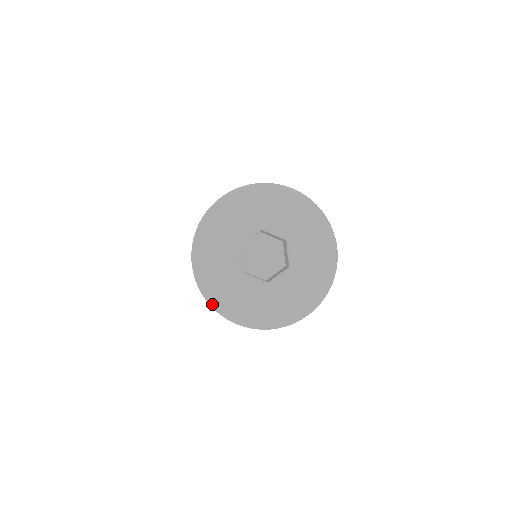
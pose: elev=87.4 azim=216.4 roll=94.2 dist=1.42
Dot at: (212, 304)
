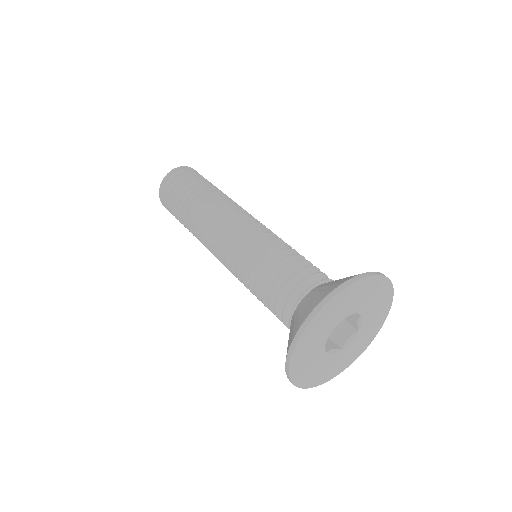
Dot at: (296, 348)
